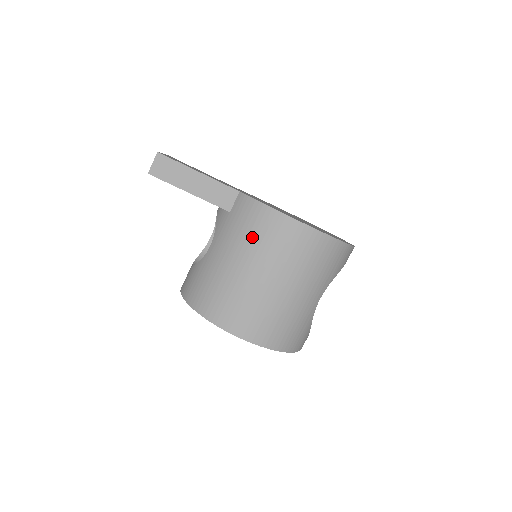
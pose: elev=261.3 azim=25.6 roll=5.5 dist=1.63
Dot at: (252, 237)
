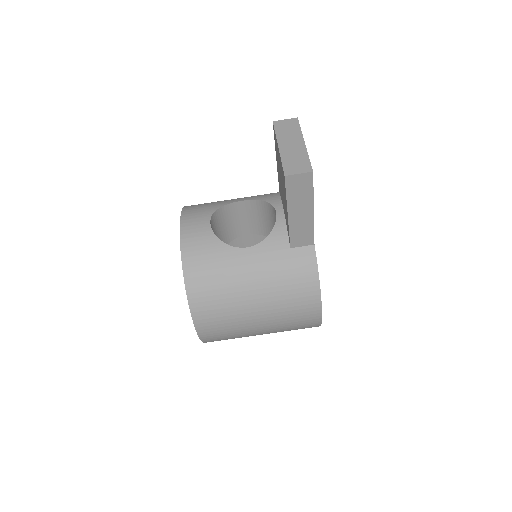
Dot at: (285, 290)
